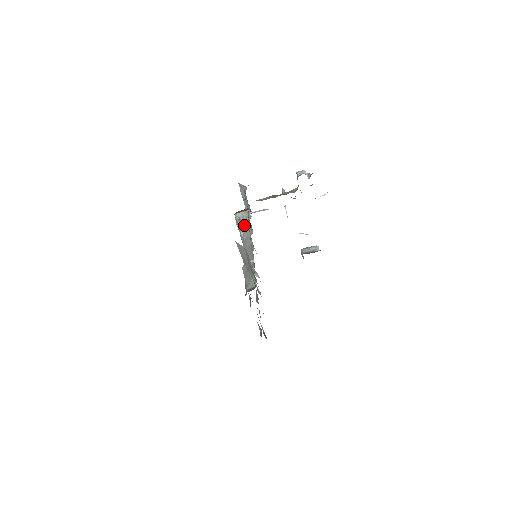
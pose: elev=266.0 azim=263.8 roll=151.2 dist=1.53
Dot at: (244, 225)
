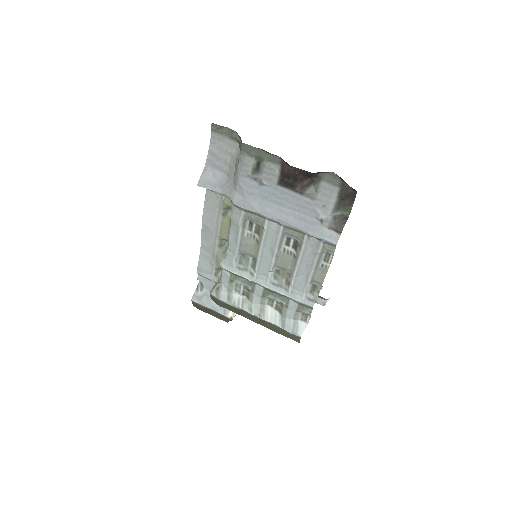
Dot at: (221, 271)
